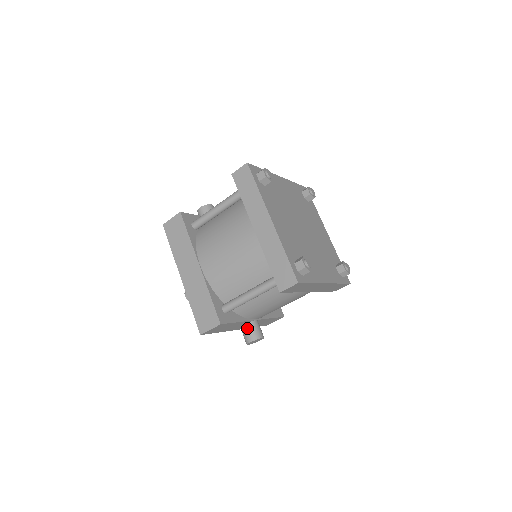
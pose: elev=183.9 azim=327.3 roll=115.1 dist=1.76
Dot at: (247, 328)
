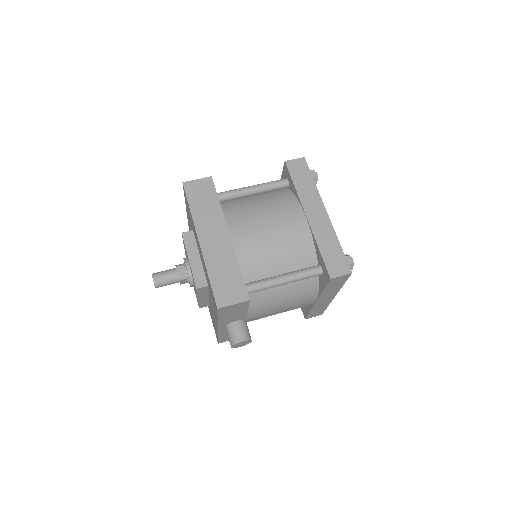
Dot at: (240, 325)
